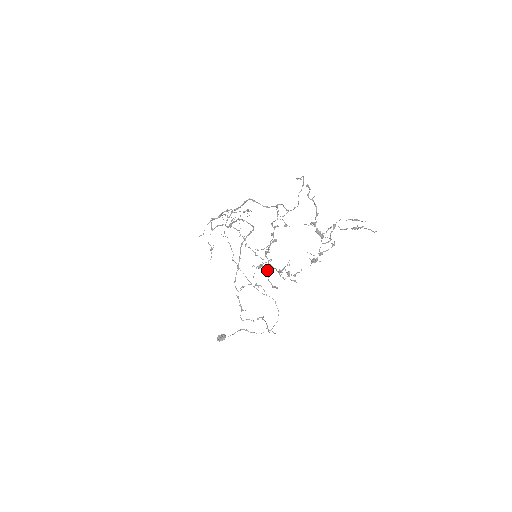
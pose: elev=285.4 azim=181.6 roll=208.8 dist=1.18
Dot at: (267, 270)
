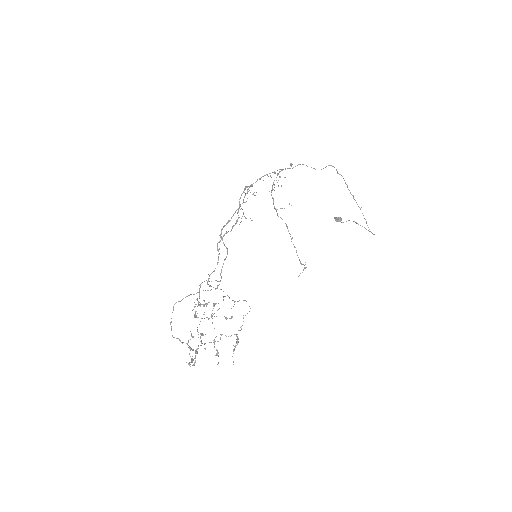
Dot at: (208, 318)
